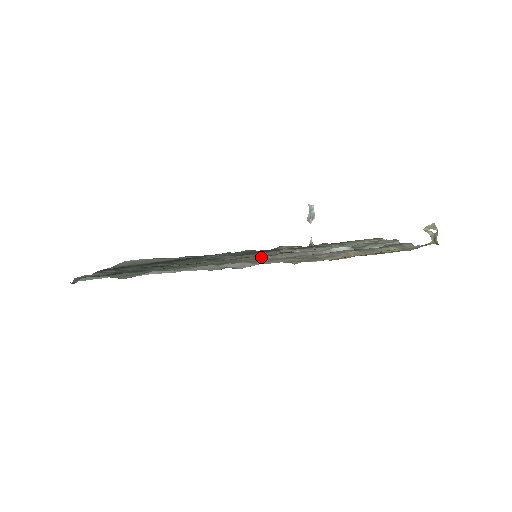
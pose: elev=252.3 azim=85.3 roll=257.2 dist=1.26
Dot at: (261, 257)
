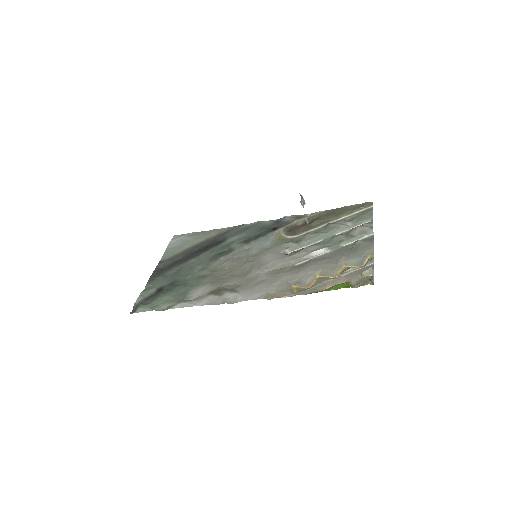
Dot at: (255, 269)
